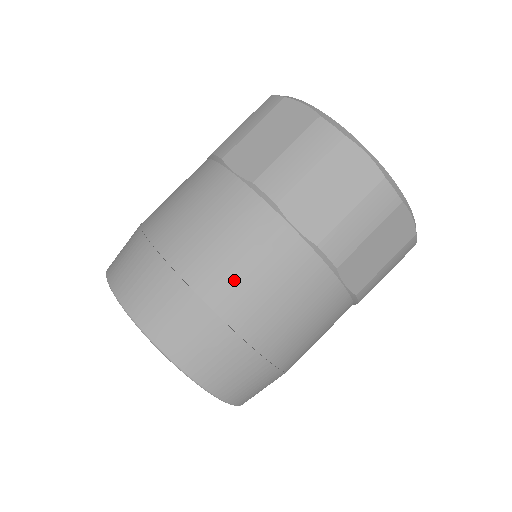
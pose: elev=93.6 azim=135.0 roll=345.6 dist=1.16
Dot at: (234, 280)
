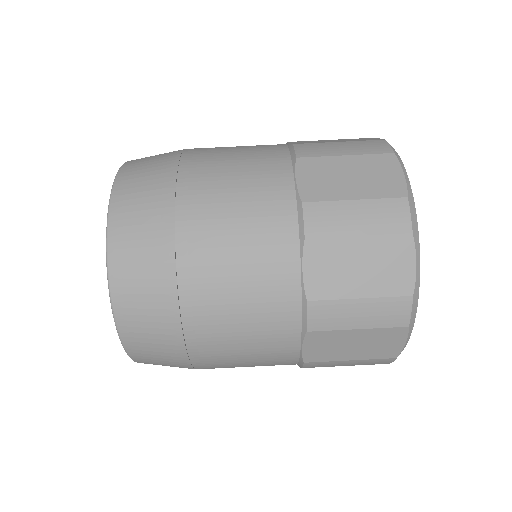
Dot at: (213, 180)
